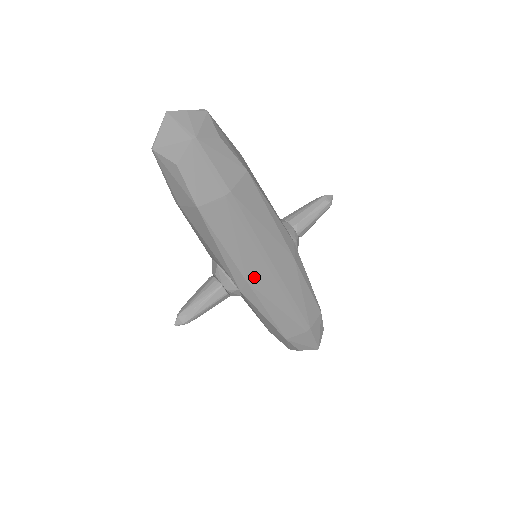
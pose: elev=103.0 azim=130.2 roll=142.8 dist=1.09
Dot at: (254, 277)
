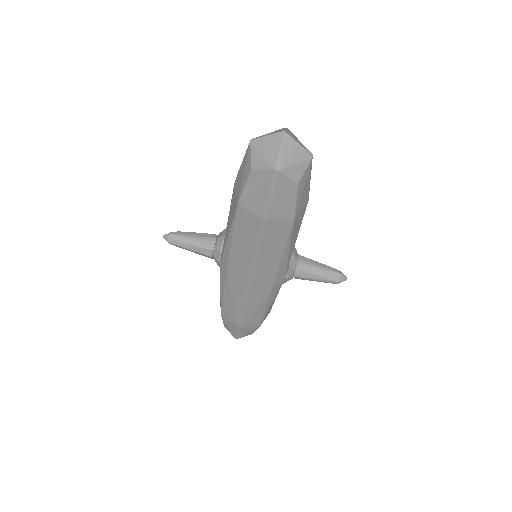
Dot at: (234, 270)
